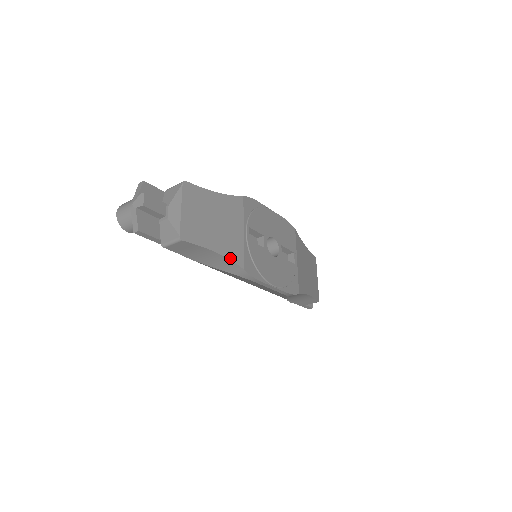
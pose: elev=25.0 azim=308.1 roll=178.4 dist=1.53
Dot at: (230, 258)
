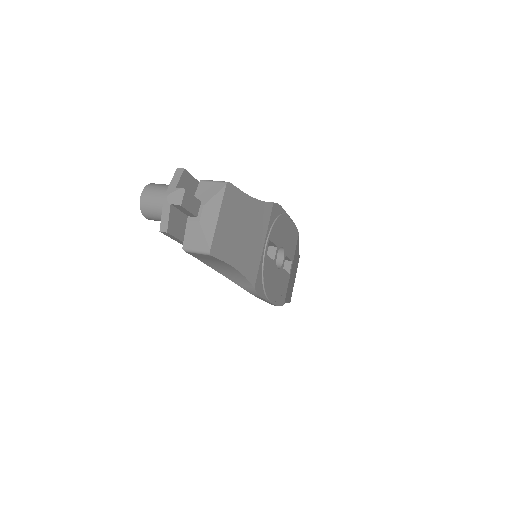
Dot at: (246, 275)
